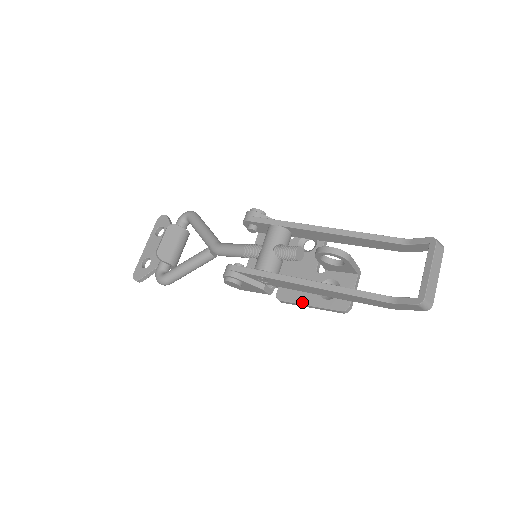
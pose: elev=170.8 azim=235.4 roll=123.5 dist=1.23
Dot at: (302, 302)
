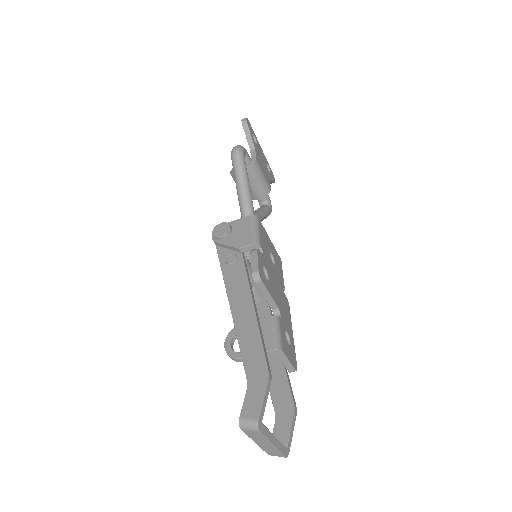
Dot at: occluded
